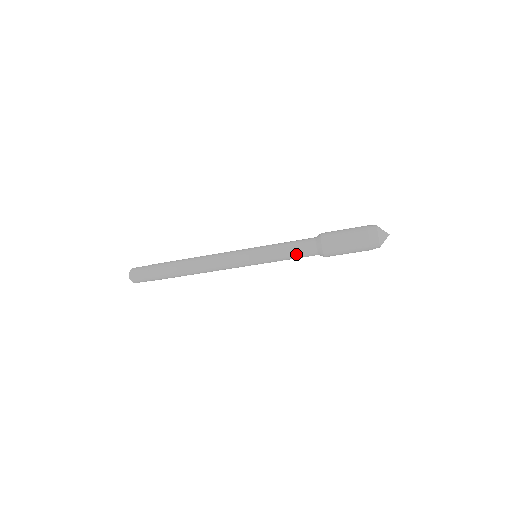
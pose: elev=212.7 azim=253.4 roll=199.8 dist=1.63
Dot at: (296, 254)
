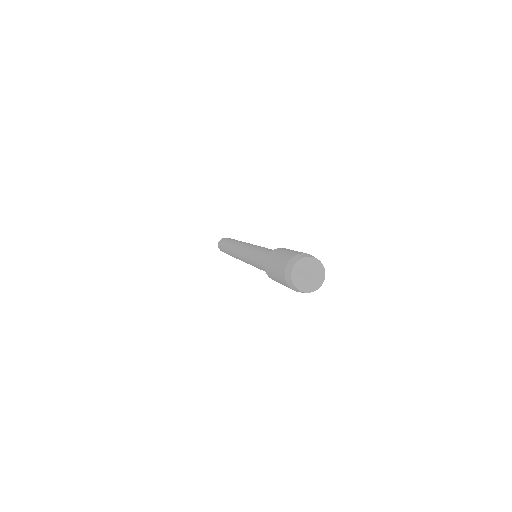
Dot at: occluded
